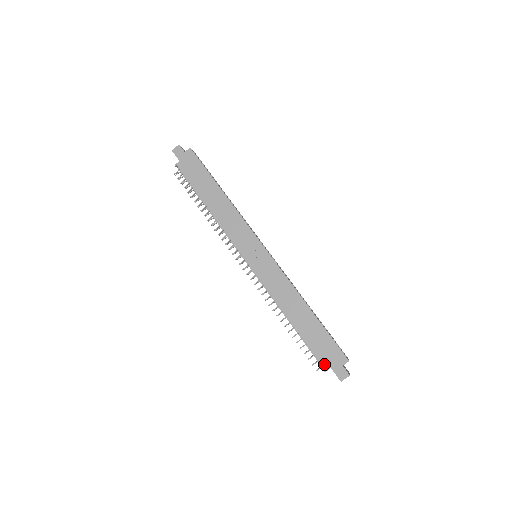
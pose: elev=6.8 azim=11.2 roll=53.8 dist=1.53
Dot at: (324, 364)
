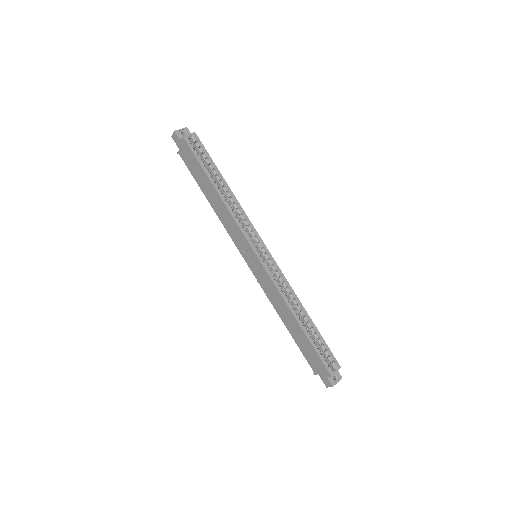
Dot at: (313, 369)
